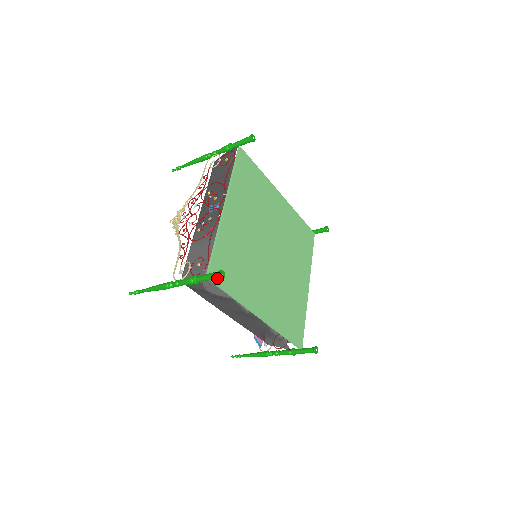
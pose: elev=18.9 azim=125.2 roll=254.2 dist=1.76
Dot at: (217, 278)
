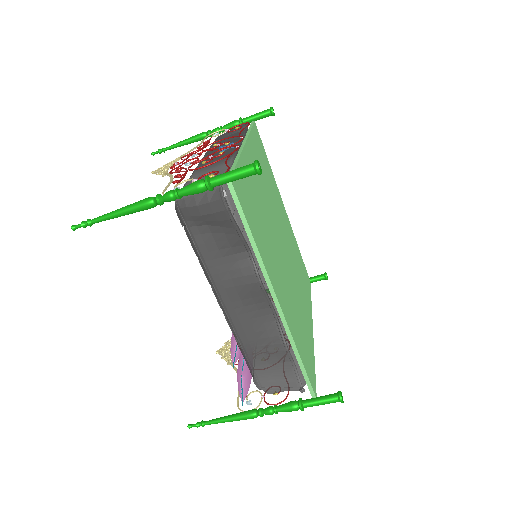
Dot at: (250, 172)
